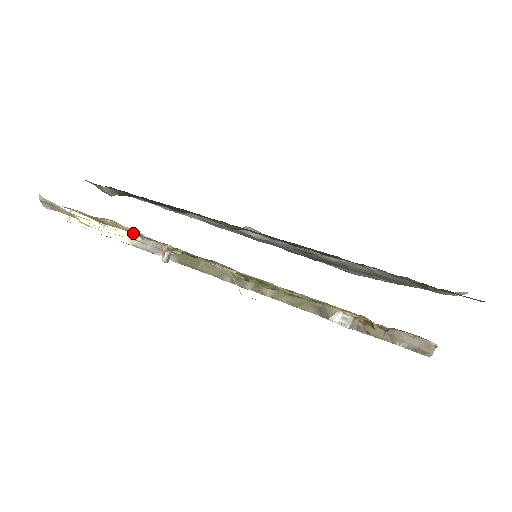
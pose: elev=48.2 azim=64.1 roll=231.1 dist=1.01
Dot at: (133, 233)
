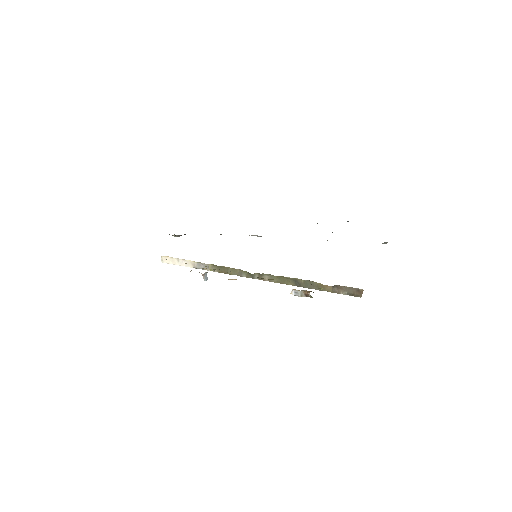
Dot at: occluded
